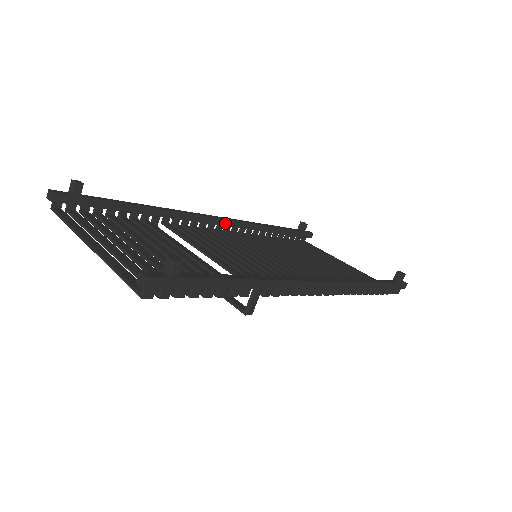
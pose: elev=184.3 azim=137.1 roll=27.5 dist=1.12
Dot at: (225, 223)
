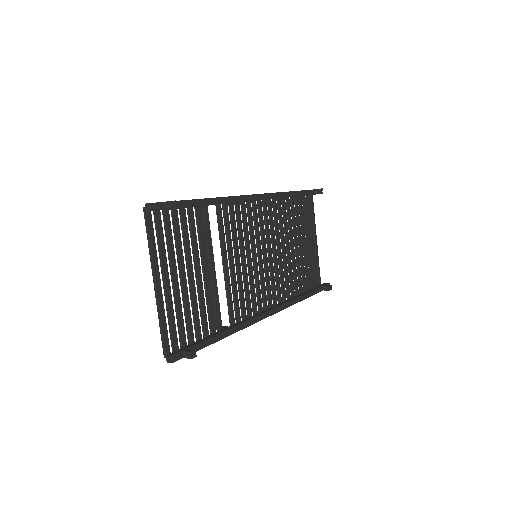
Dot at: occluded
